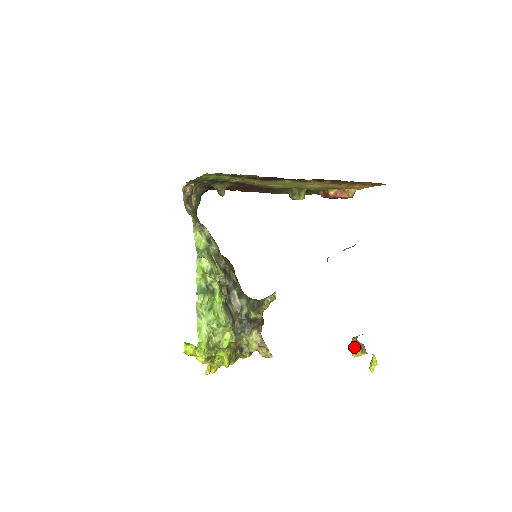
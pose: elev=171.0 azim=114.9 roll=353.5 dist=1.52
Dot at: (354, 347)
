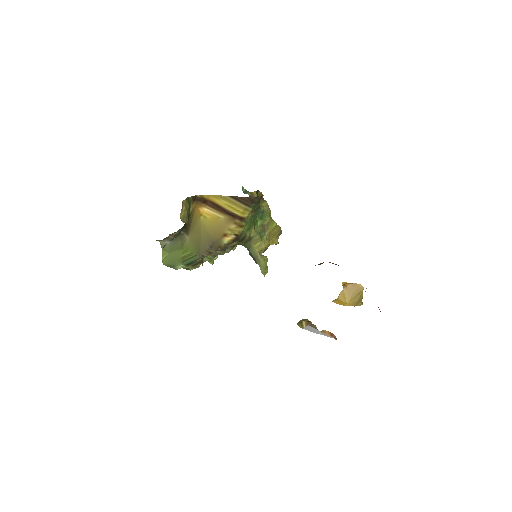
Dot at: occluded
